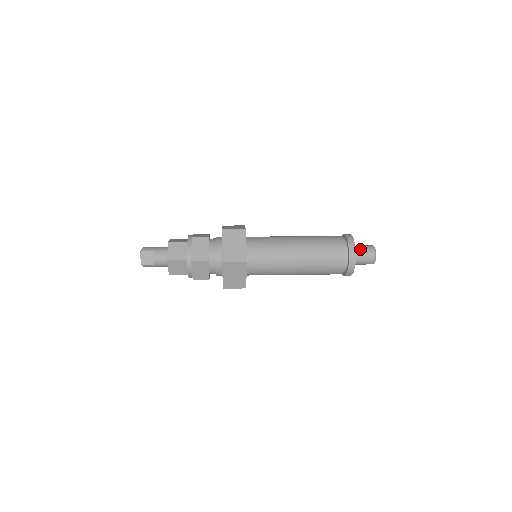
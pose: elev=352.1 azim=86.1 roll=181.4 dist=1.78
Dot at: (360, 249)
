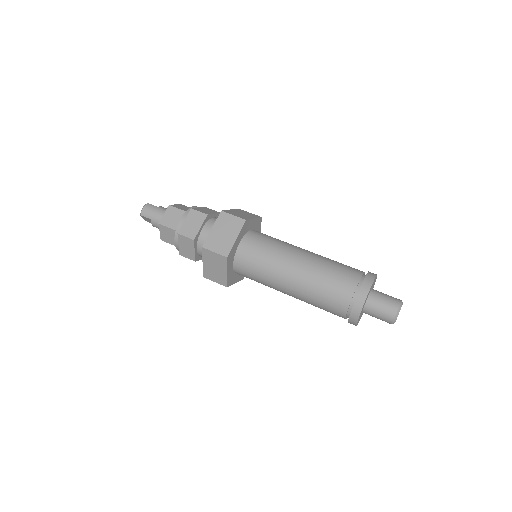
Dot at: (374, 311)
